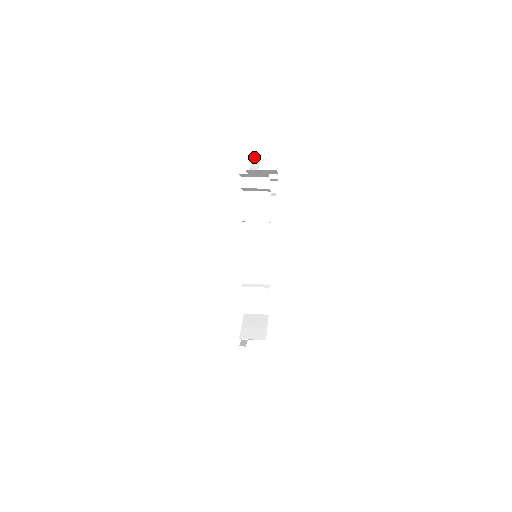
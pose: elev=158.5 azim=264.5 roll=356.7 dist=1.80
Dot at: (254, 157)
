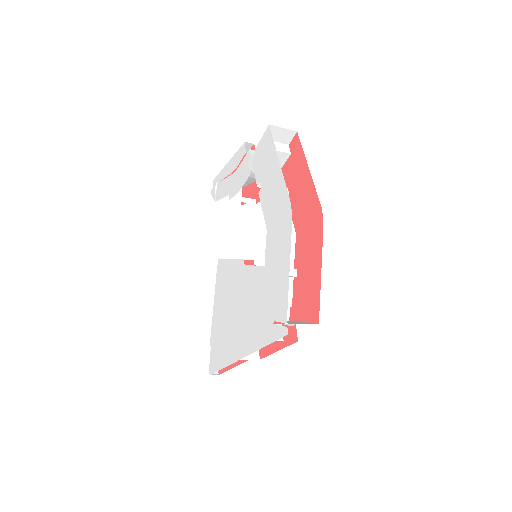
Dot at: occluded
